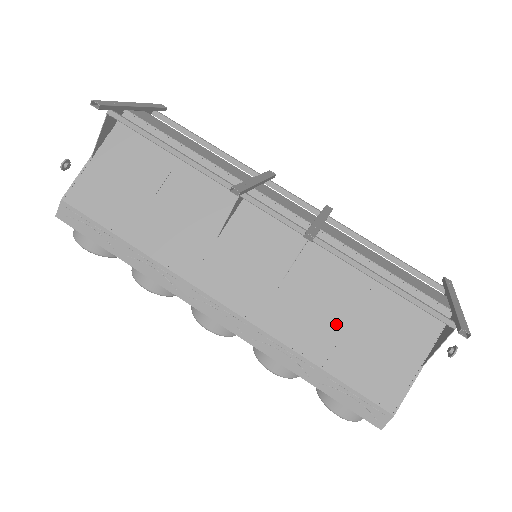
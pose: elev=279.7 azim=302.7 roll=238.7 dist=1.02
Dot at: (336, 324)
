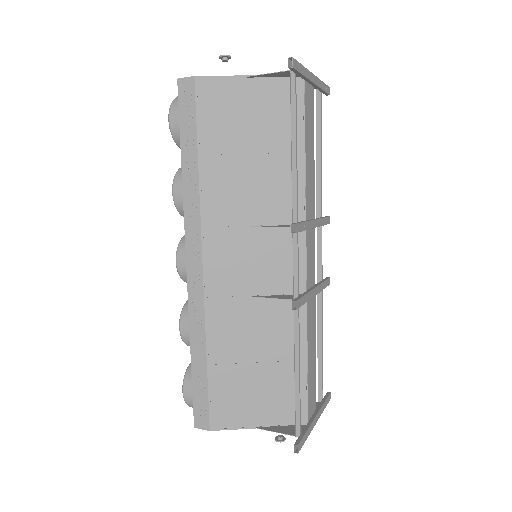
Dot at: (245, 354)
